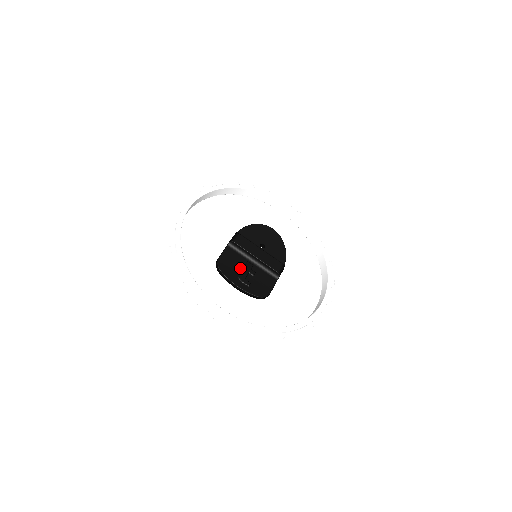
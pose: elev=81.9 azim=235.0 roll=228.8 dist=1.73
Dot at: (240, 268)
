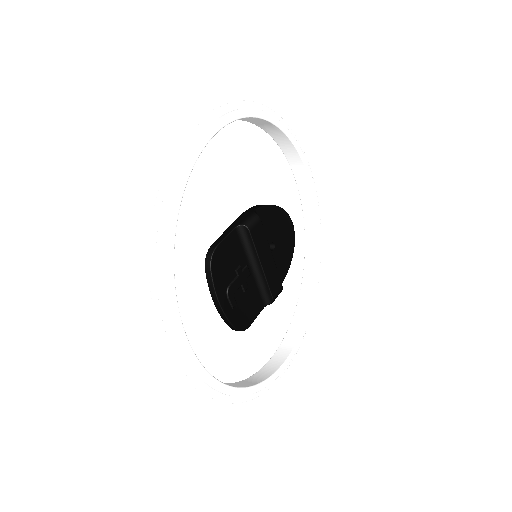
Dot at: (235, 273)
